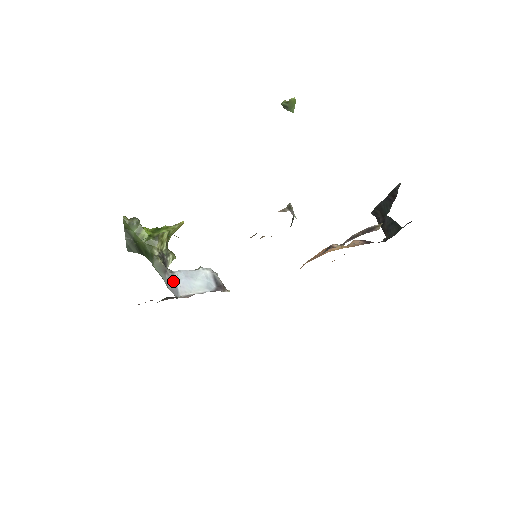
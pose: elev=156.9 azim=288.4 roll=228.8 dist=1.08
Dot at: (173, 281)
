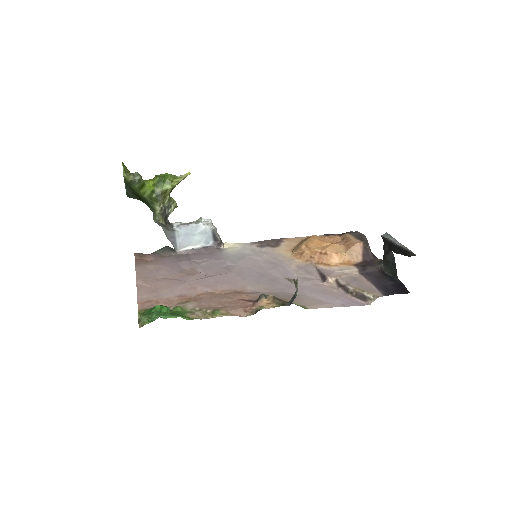
Dot at: (173, 236)
